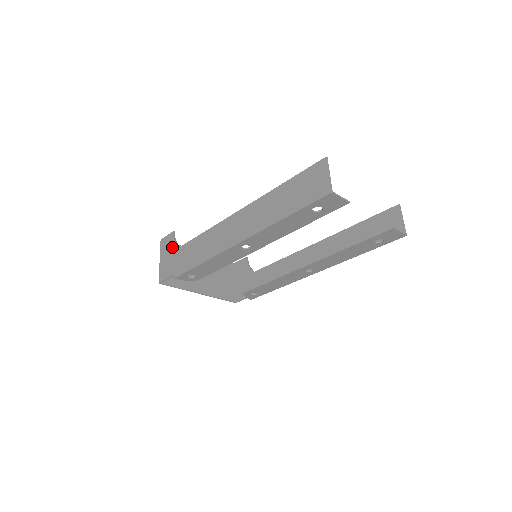
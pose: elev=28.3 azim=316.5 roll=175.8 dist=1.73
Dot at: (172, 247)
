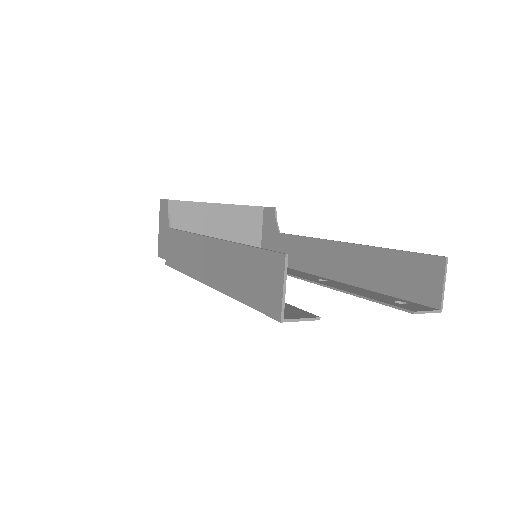
Dot at: (166, 221)
